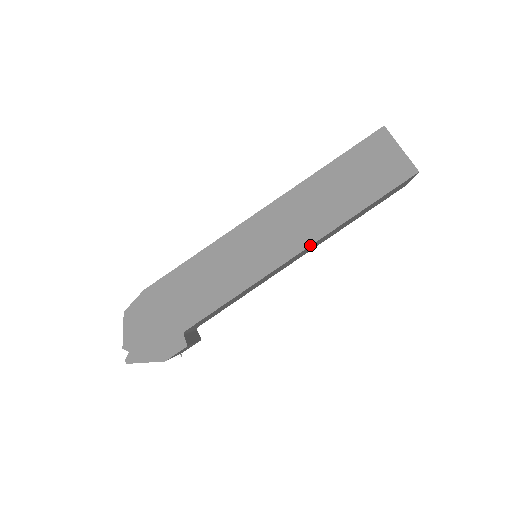
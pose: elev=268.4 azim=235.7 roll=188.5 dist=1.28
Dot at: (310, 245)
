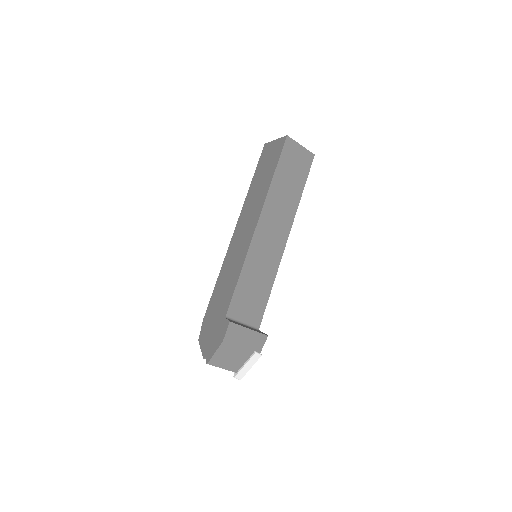
Dot at: (260, 214)
